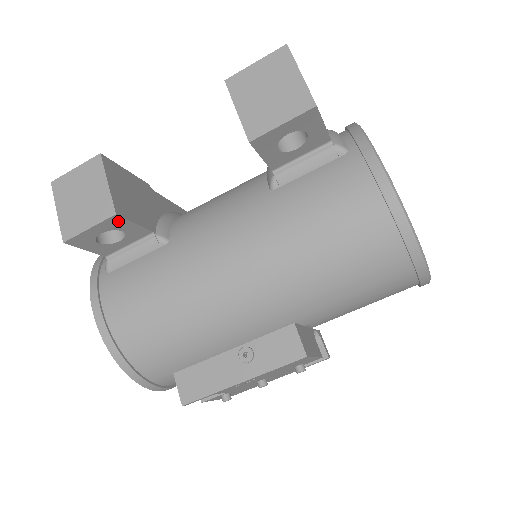
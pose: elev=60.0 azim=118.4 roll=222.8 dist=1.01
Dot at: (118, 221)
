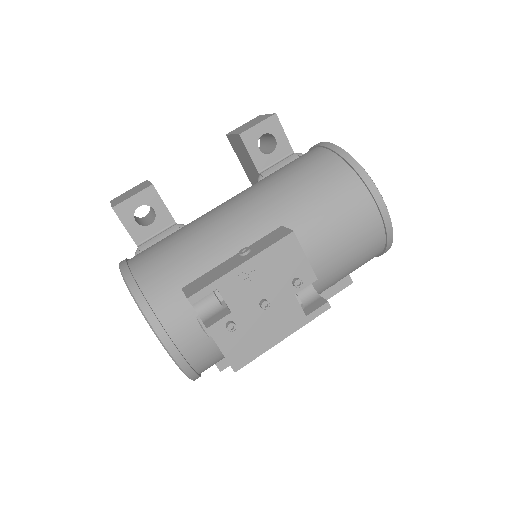
Dot at: (153, 195)
